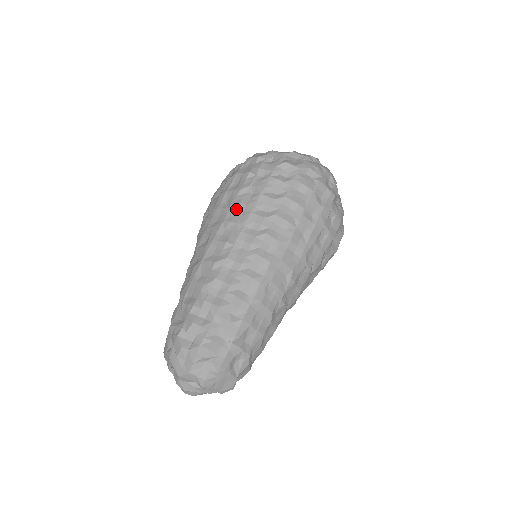
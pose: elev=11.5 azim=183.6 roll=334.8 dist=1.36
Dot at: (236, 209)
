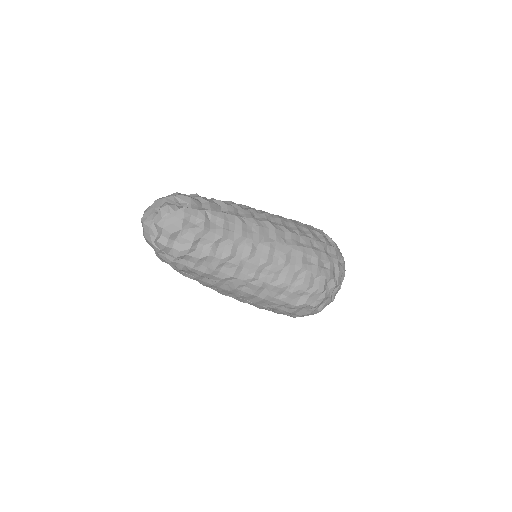
Dot at: occluded
